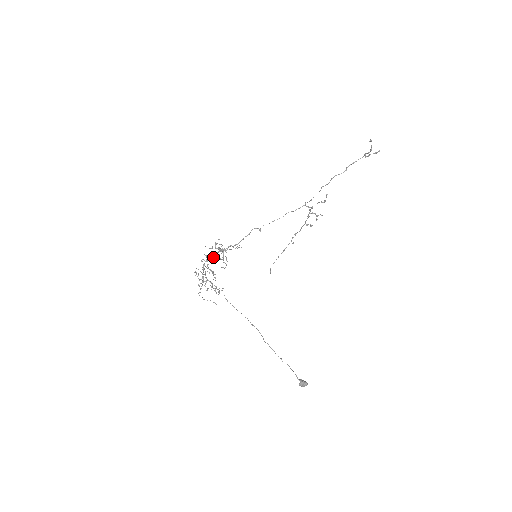
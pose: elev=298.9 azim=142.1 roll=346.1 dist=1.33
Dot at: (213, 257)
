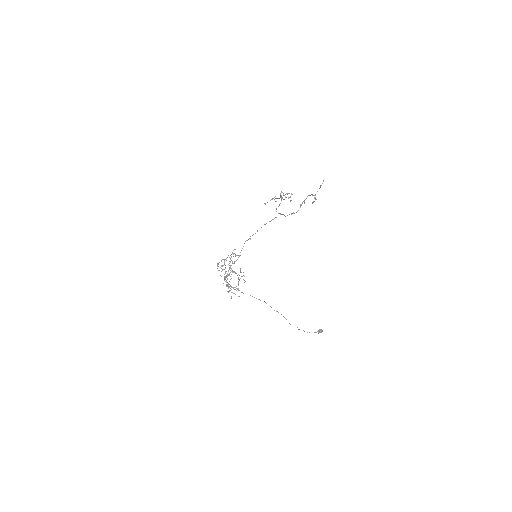
Dot at: (230, 285)
